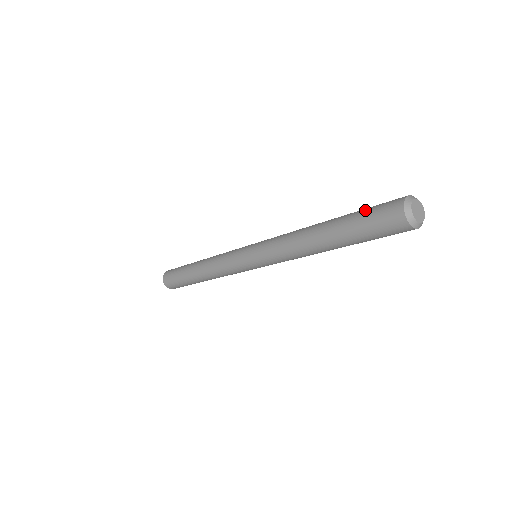
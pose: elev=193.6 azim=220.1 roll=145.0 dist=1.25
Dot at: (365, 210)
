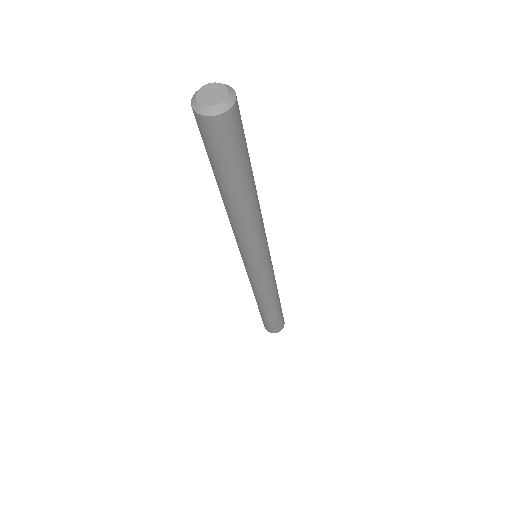
Dot at: occluded
